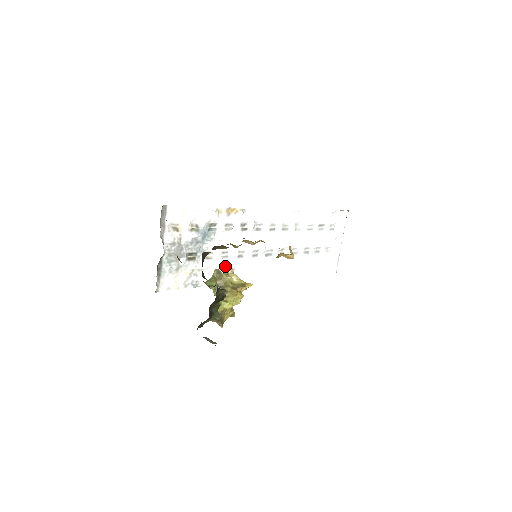
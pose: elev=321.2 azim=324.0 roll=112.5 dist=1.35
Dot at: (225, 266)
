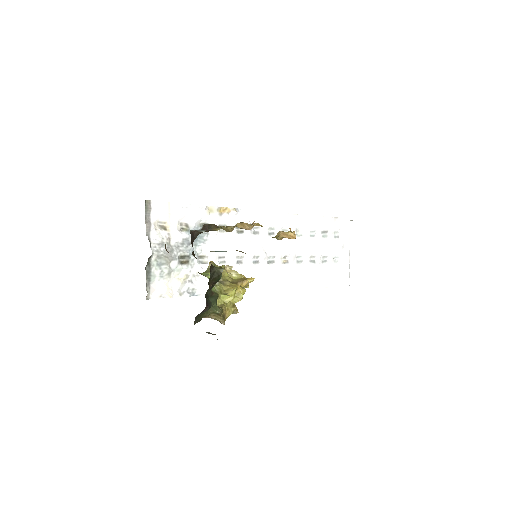
Dot at: occluded
